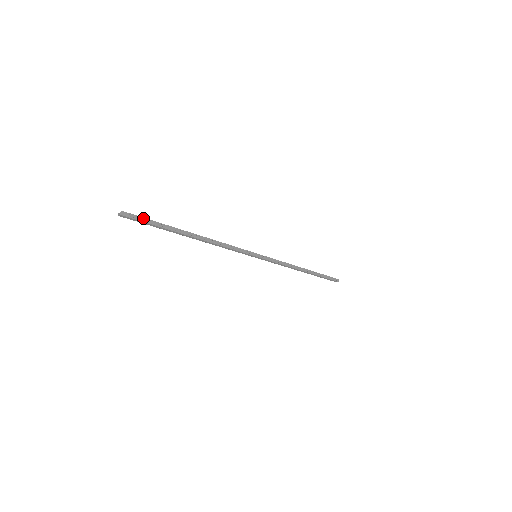
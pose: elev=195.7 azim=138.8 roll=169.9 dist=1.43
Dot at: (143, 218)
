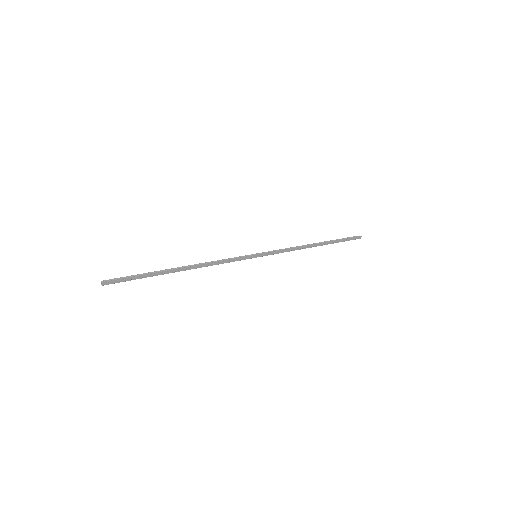
Dot at: (126, 278)
